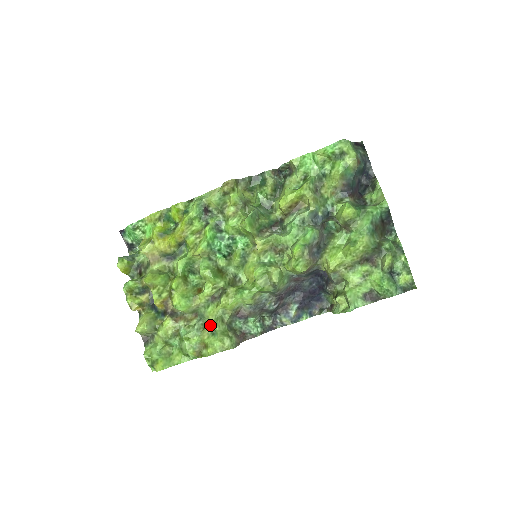
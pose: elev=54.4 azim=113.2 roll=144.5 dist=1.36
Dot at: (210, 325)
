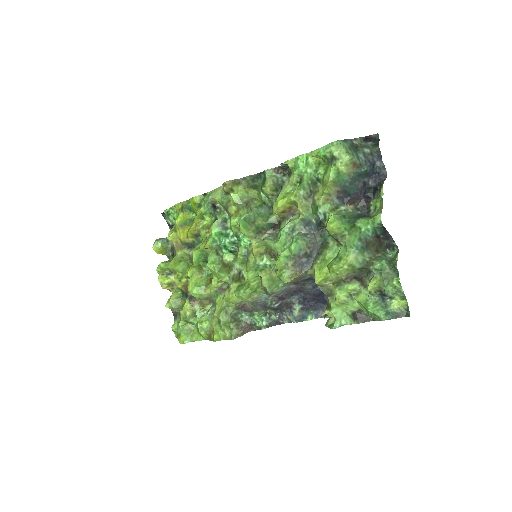
Dot at: (215, 315)
